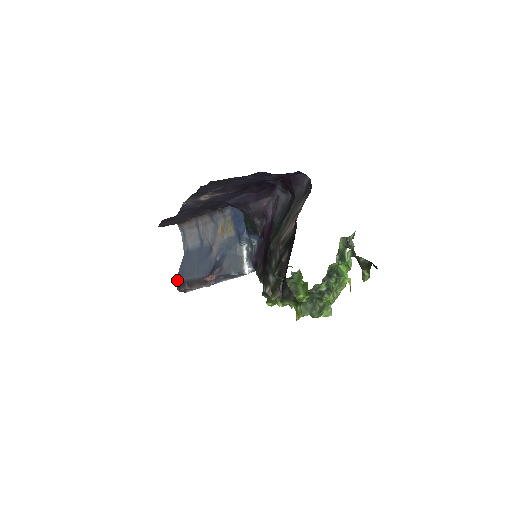
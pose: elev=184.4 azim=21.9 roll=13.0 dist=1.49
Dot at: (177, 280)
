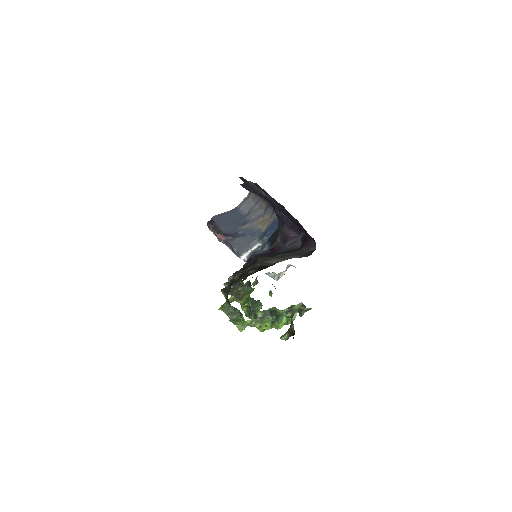
Dot at: (213, 217)
